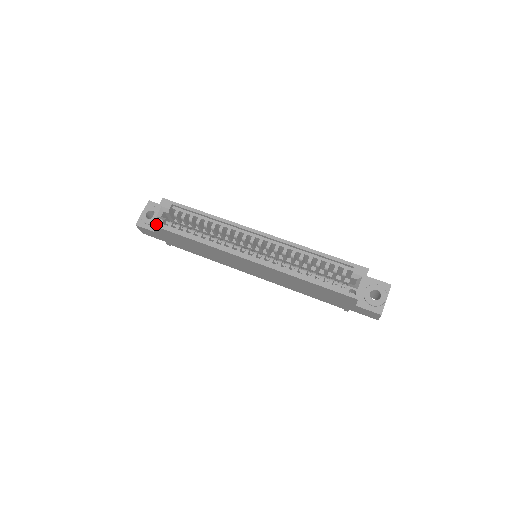
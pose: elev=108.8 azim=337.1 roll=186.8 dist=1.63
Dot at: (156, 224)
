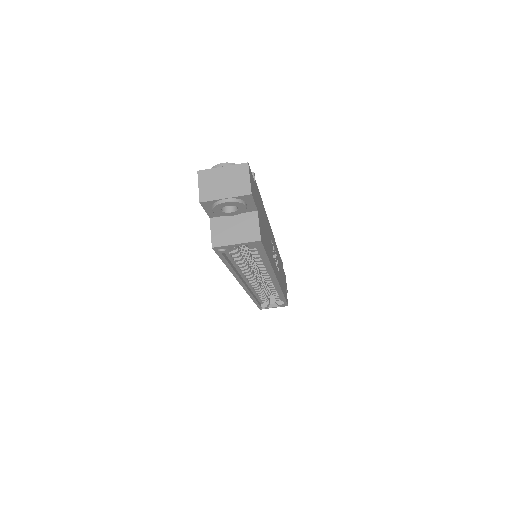
Dot at: (218, 251)
